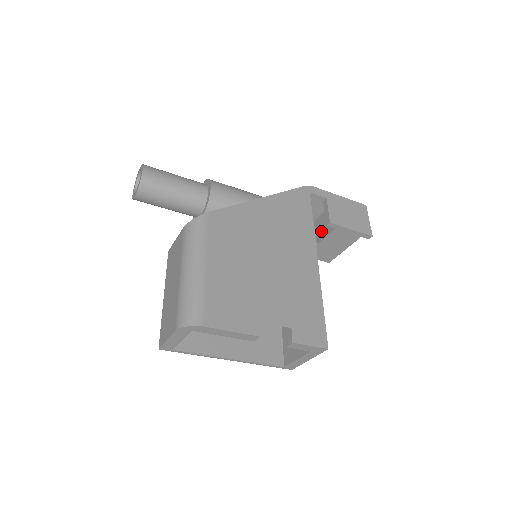
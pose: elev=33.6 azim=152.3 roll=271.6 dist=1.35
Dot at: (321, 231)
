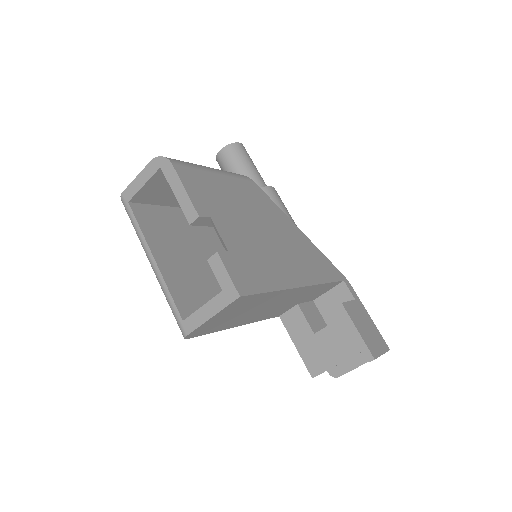
Dot at: occluded
